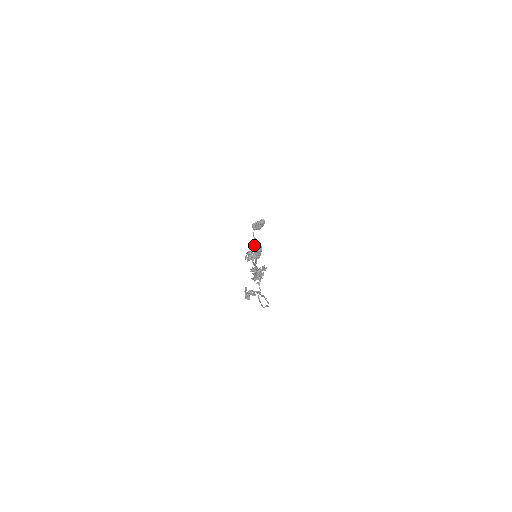
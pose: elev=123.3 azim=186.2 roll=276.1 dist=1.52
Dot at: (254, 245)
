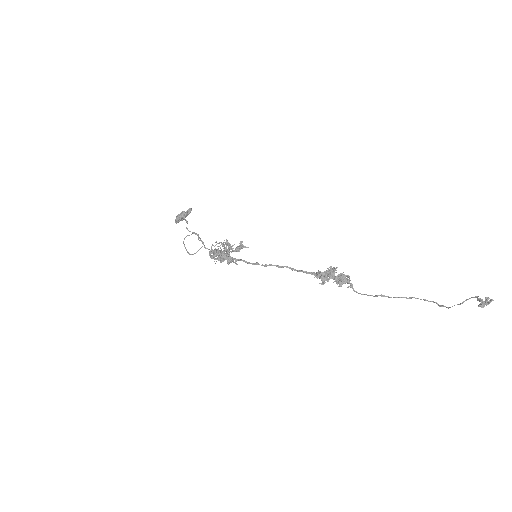
Dot at: occluded
